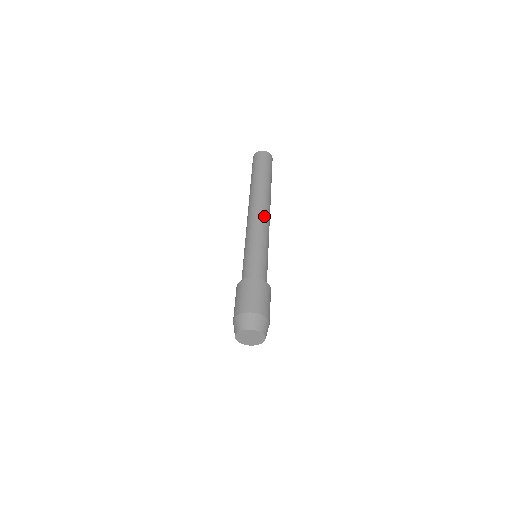
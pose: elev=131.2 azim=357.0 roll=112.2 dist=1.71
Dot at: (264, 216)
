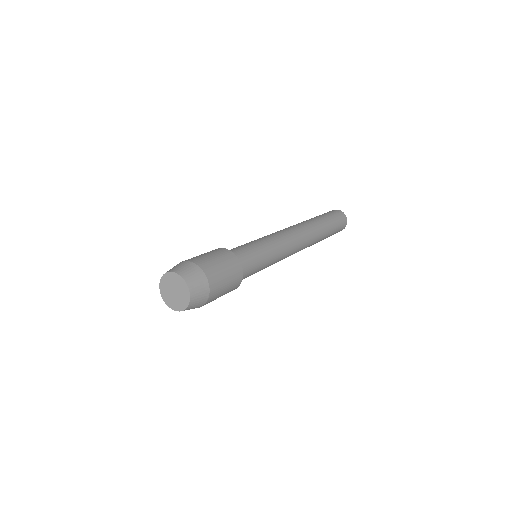
Dot at: (296, 239)
